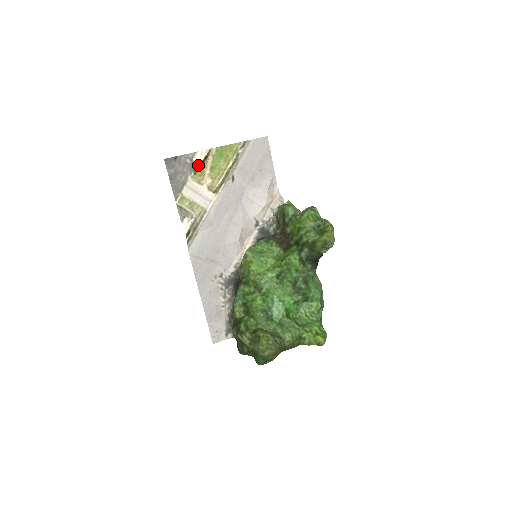
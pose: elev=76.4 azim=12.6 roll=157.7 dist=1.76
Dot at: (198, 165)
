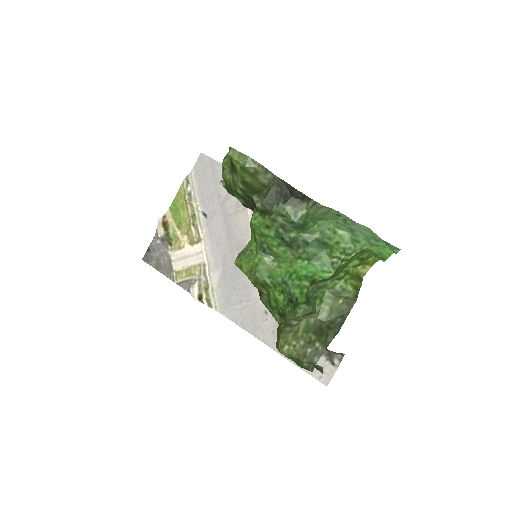
Dot at: (163, 236)
